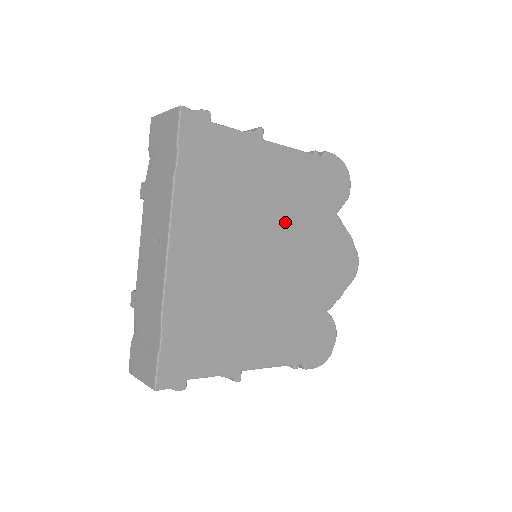
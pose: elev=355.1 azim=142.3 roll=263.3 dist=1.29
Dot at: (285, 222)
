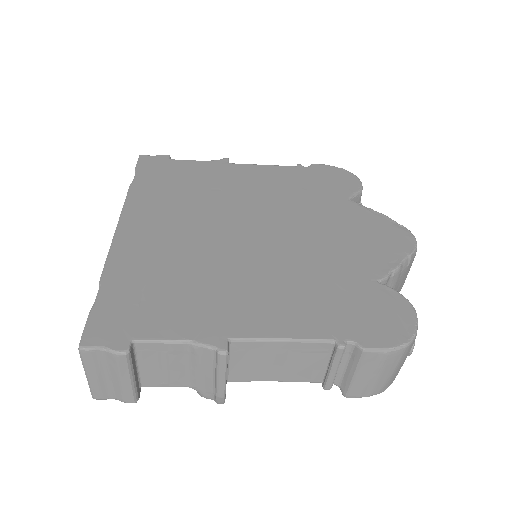
Dot at: (271, 207)
